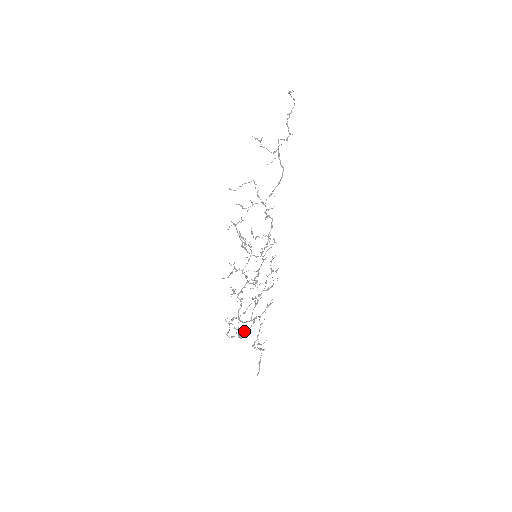
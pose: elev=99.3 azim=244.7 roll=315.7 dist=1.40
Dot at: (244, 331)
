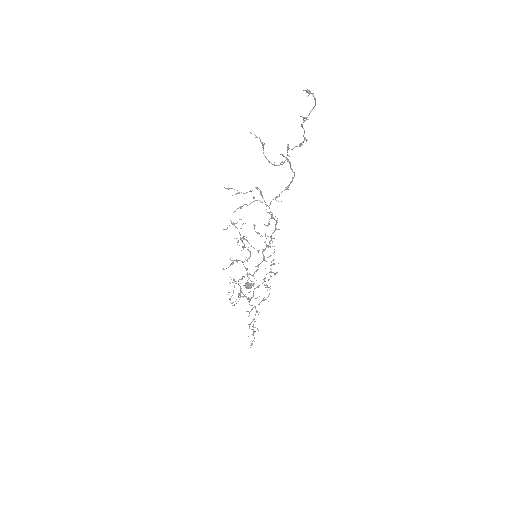
Dot at: (249, 288)
